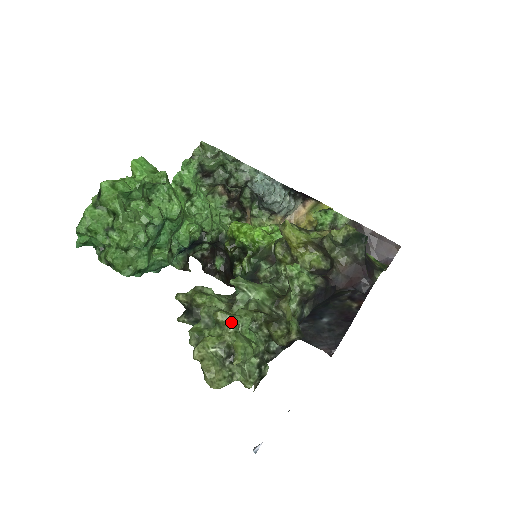
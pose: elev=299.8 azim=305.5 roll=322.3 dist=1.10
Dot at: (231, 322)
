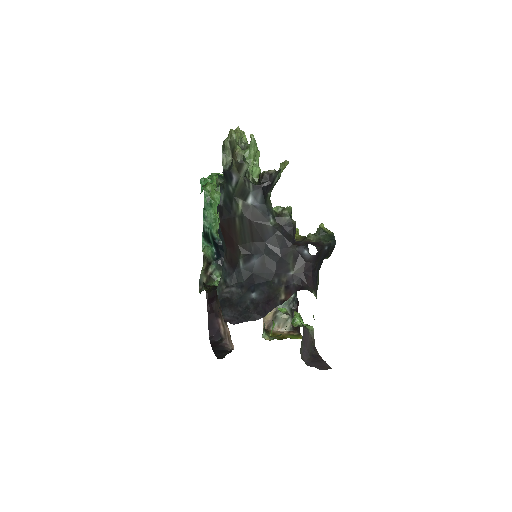
Dot at: (257, 152)
